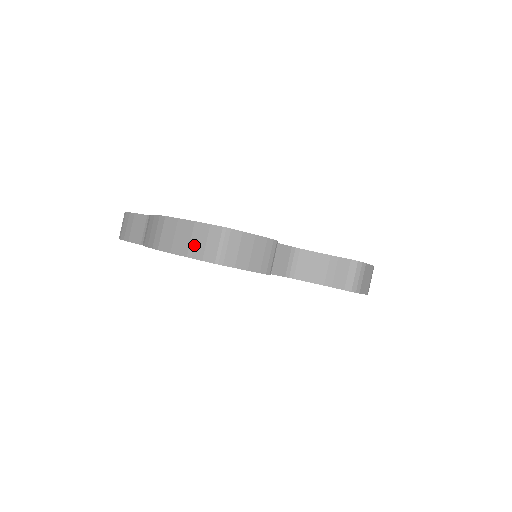
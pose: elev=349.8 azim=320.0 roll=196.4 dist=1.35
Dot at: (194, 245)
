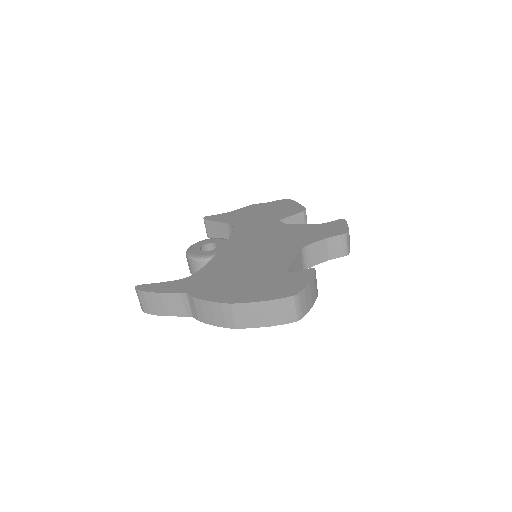
Dot at: (274, 317)
